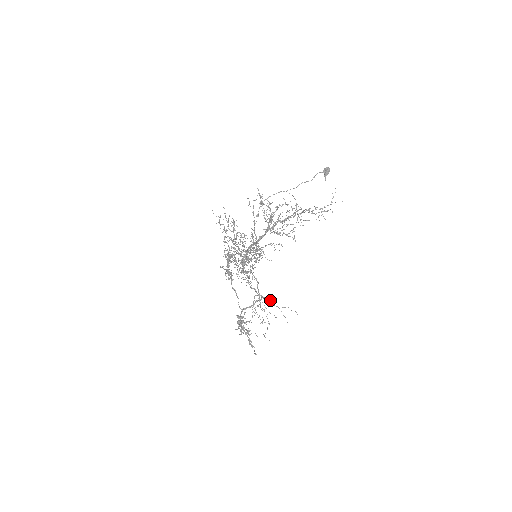
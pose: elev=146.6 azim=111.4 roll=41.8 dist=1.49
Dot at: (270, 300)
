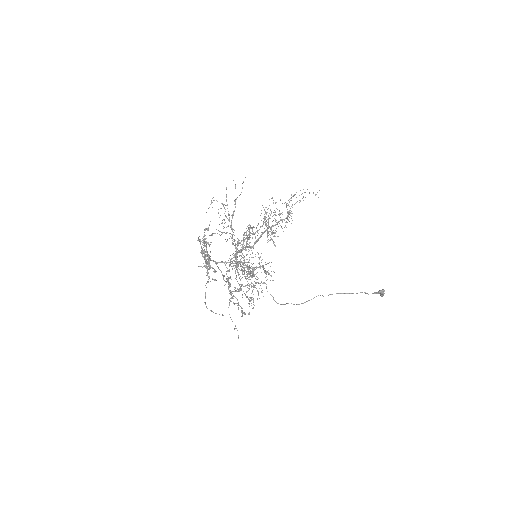
Dot at: occluded
